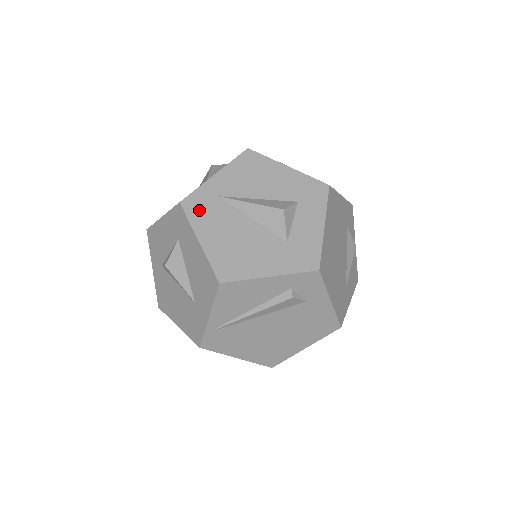
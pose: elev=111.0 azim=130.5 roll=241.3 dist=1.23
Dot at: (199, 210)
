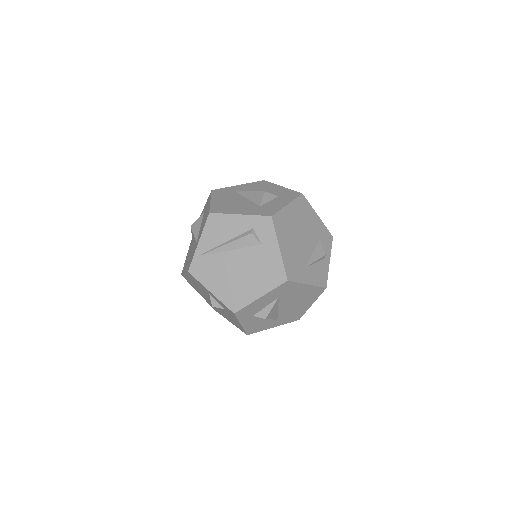
Dot at: (220, 193)
